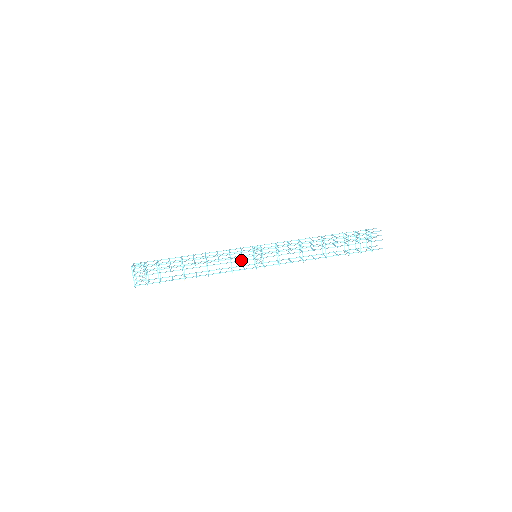
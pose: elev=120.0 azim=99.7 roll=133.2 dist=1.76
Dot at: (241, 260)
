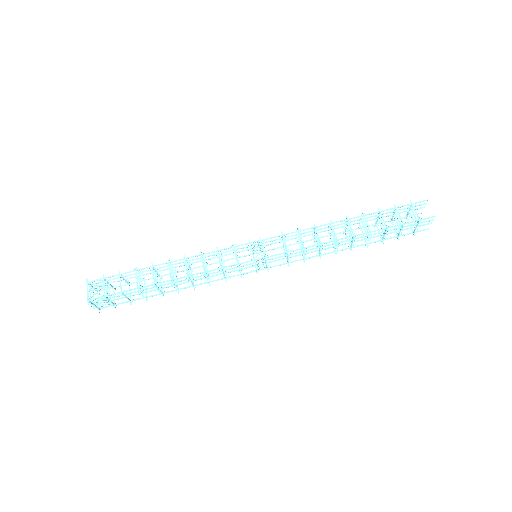
Dot at: (237, 270)
